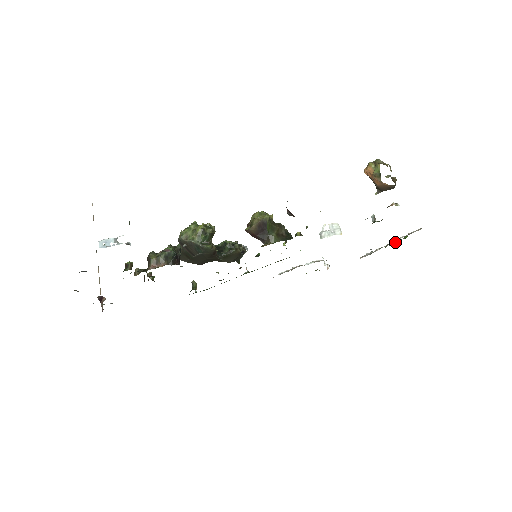
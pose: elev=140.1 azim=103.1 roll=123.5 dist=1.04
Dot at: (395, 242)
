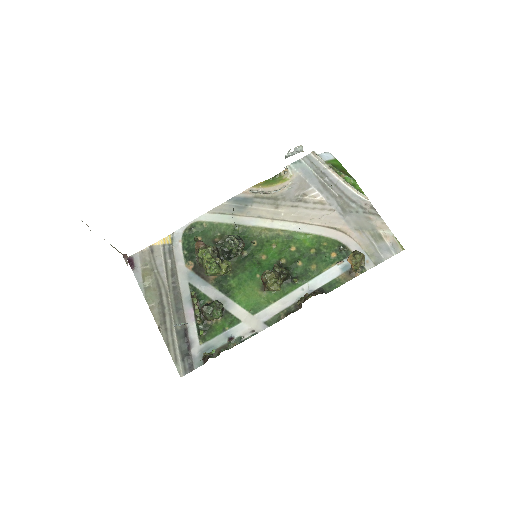
Dot at: (345, 176)
